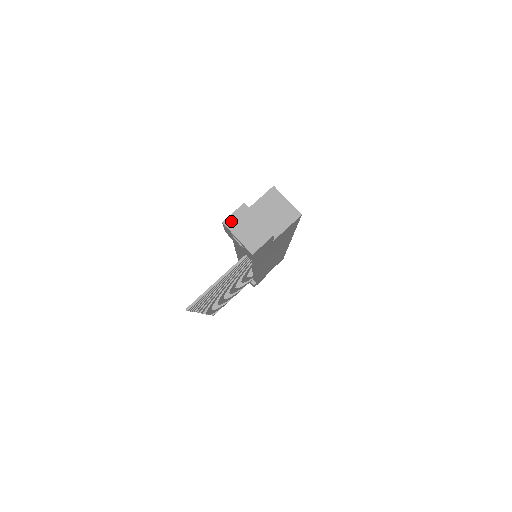
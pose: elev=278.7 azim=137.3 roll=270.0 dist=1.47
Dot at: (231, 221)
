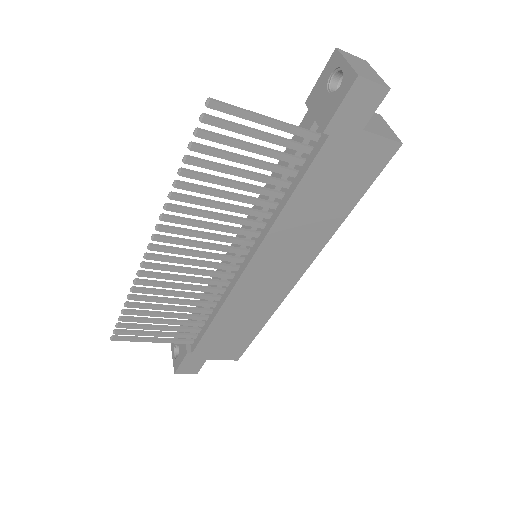
Dot at: (346, 54)
